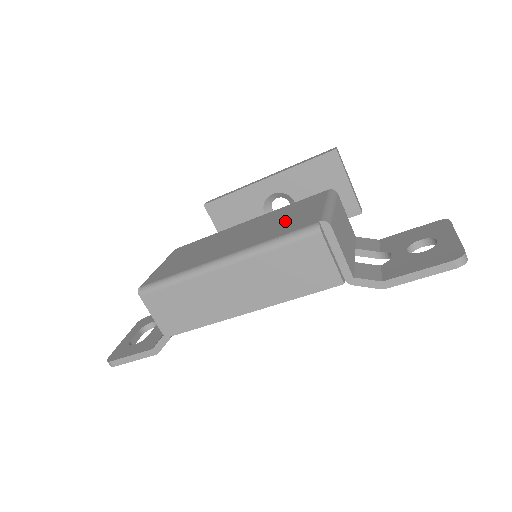
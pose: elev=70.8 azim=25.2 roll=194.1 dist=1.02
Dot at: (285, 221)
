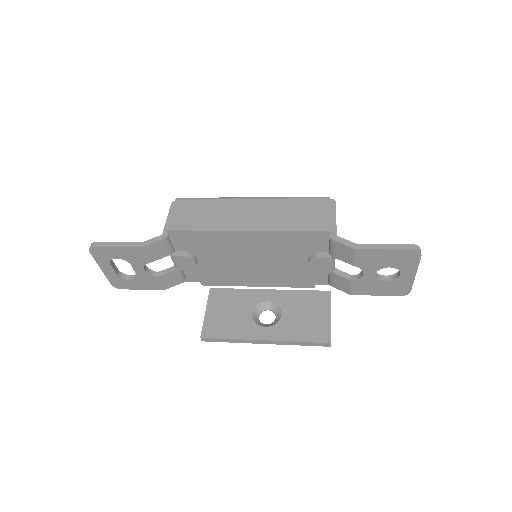
Dot at: occluded
